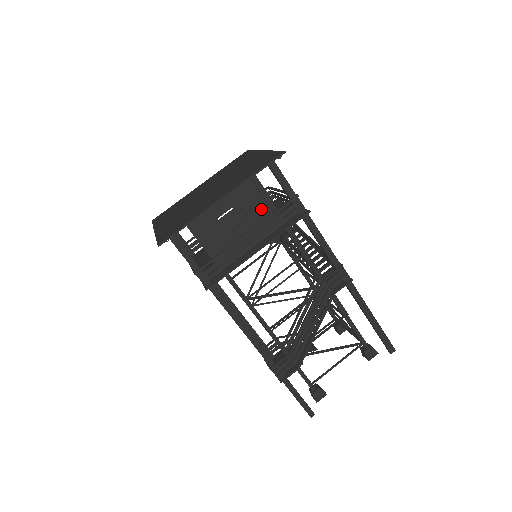
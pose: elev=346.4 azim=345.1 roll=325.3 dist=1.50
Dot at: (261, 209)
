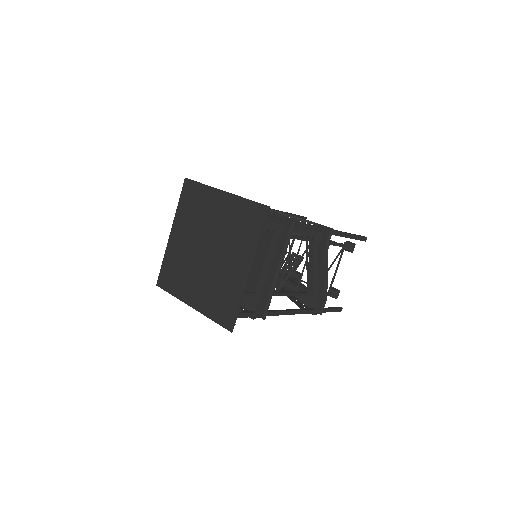
Dot at: occluded
